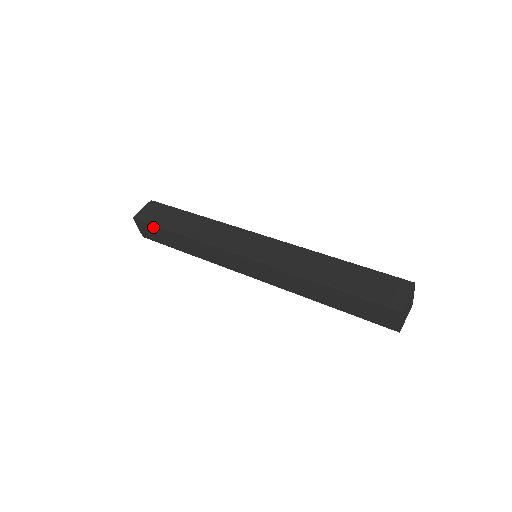
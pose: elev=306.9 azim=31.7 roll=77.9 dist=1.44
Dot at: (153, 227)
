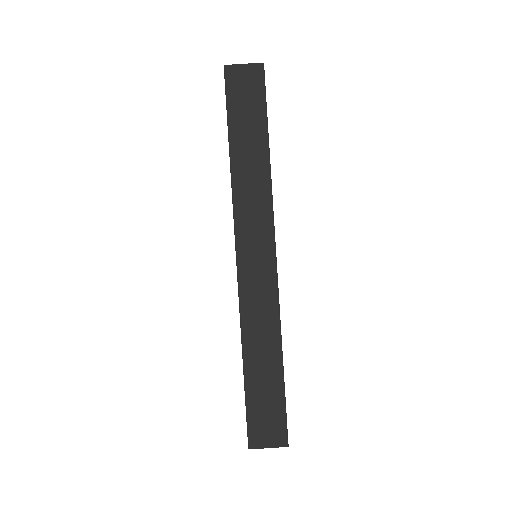
Dot at: (226, 104)
